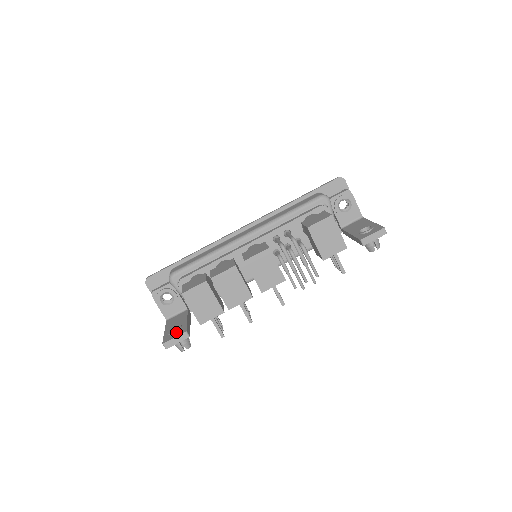
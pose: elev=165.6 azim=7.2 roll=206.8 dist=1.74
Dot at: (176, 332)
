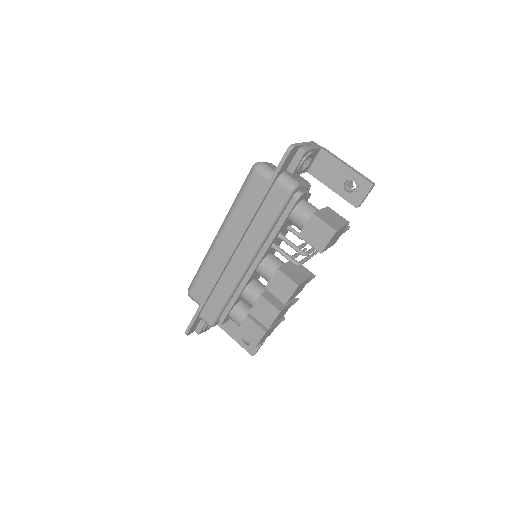
Dot at: occluded
